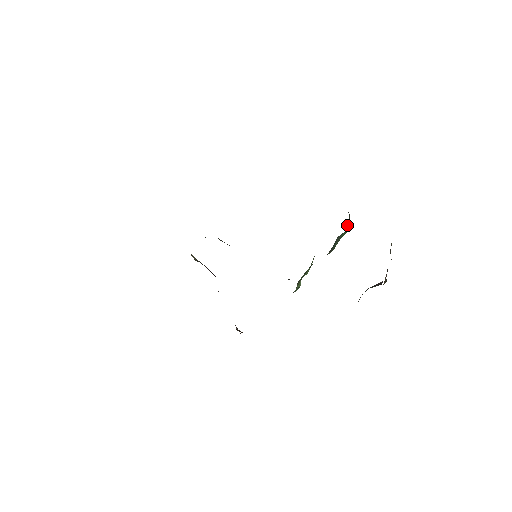
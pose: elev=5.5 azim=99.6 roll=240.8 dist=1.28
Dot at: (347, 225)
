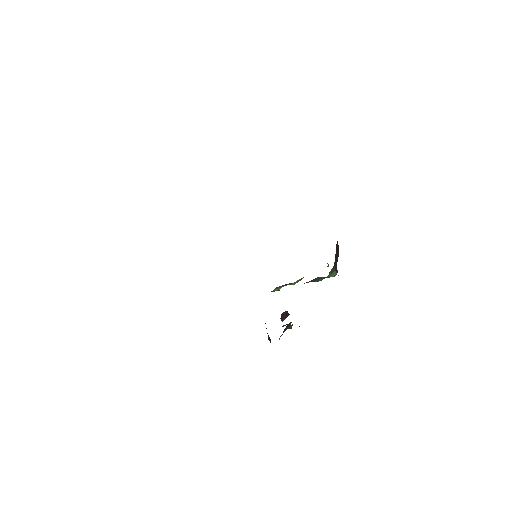
Dot at: (332, 273)
